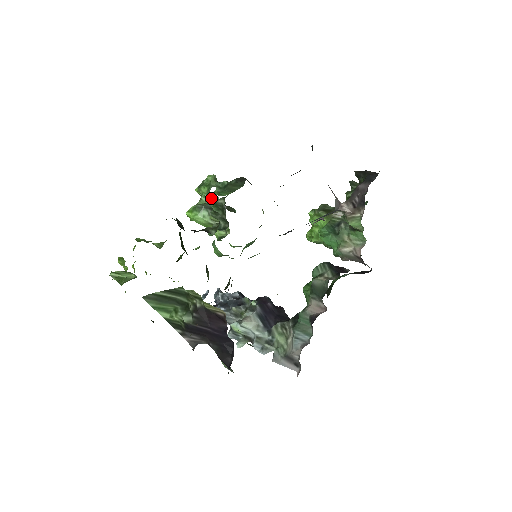
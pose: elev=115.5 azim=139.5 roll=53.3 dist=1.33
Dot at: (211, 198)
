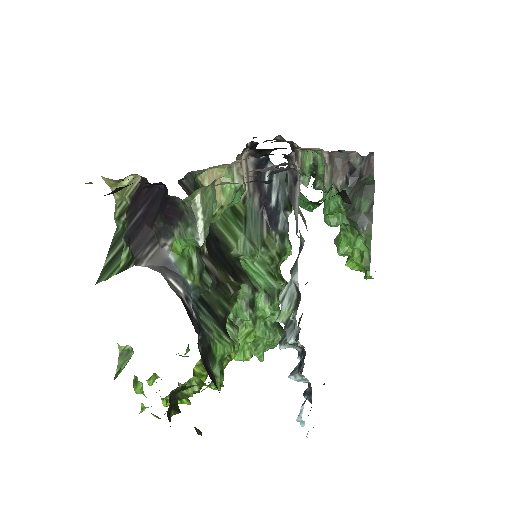
Dot at: occluded
